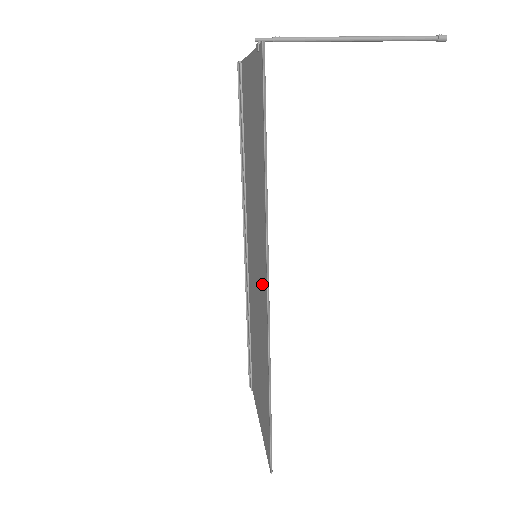
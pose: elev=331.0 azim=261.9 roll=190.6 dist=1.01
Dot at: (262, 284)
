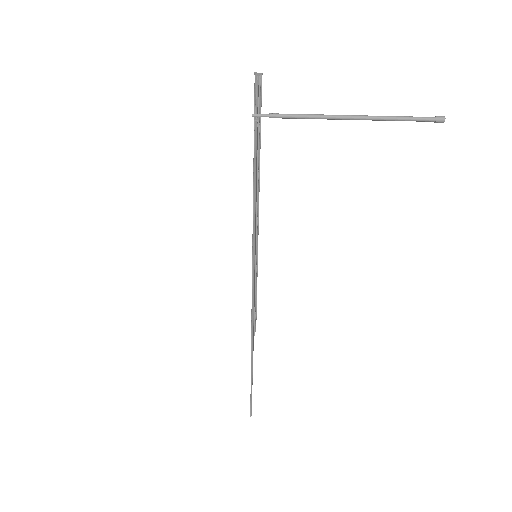
Dot at: occluded
